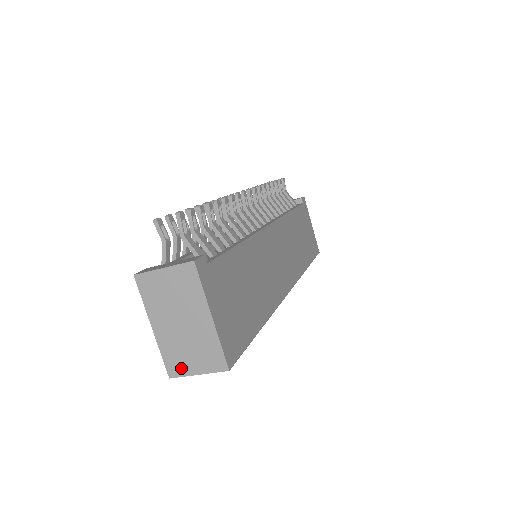
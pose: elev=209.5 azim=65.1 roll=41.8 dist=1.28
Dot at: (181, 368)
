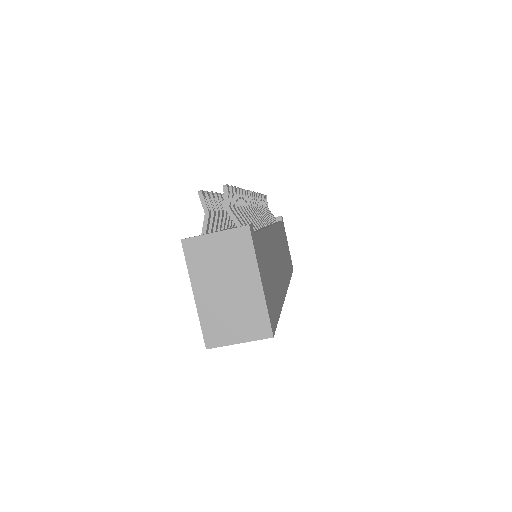
Dot at: (221, 337)
